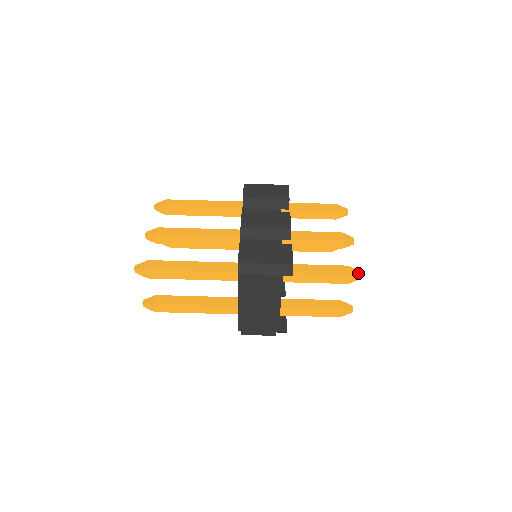
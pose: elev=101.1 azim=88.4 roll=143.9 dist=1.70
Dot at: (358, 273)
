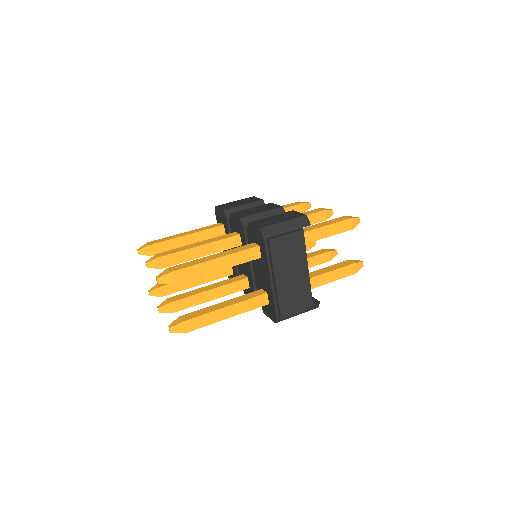
Dot at: (356, 217)
